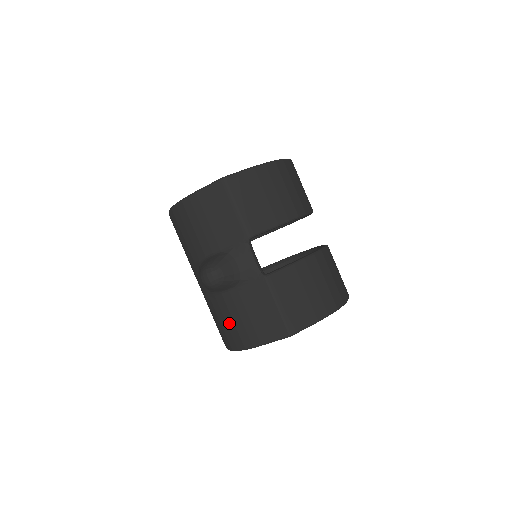
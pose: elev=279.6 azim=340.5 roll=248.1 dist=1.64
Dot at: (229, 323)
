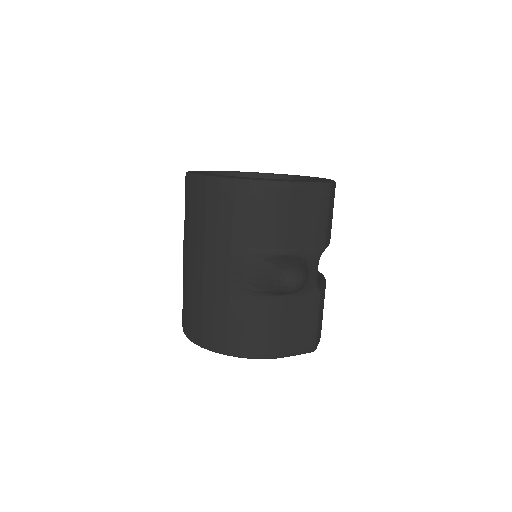
Dot at: (261, 328)
